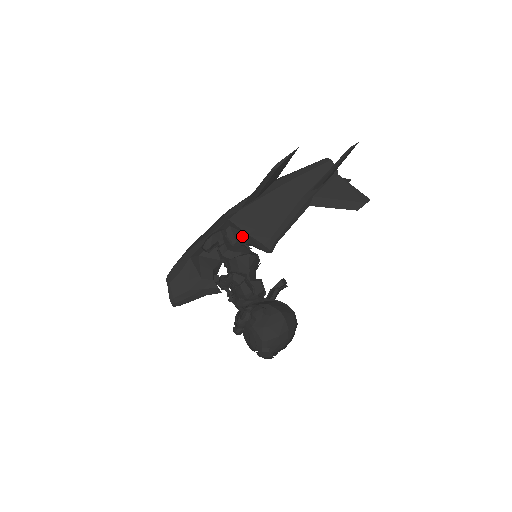
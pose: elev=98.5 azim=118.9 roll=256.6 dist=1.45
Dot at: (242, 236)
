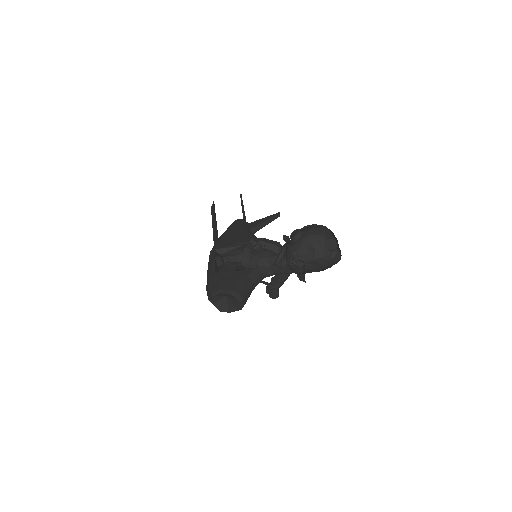
Dot at: occluded
